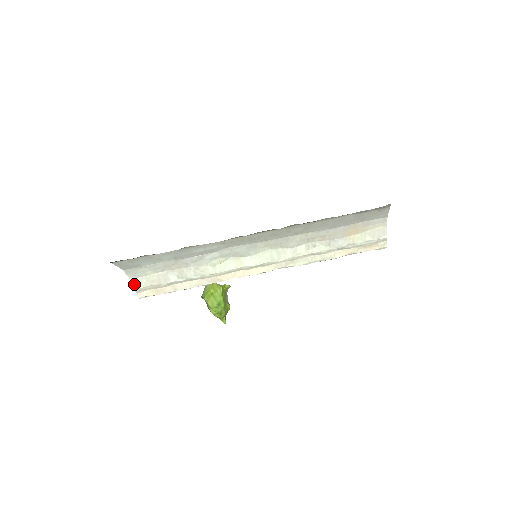
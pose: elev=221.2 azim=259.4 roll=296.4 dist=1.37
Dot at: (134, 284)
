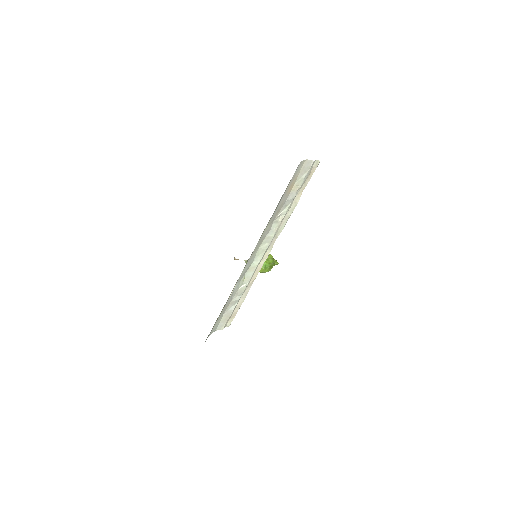
Dot at: (219, 329)
